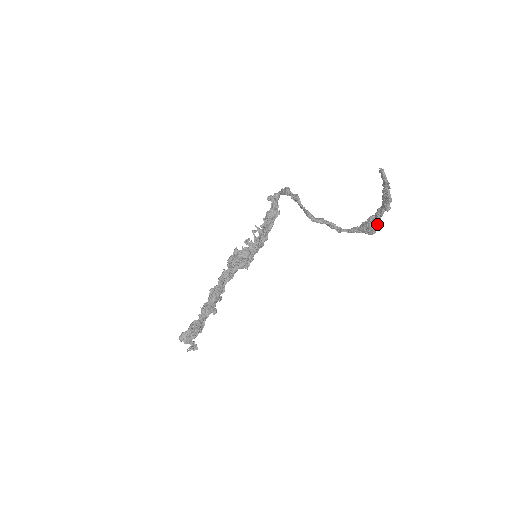
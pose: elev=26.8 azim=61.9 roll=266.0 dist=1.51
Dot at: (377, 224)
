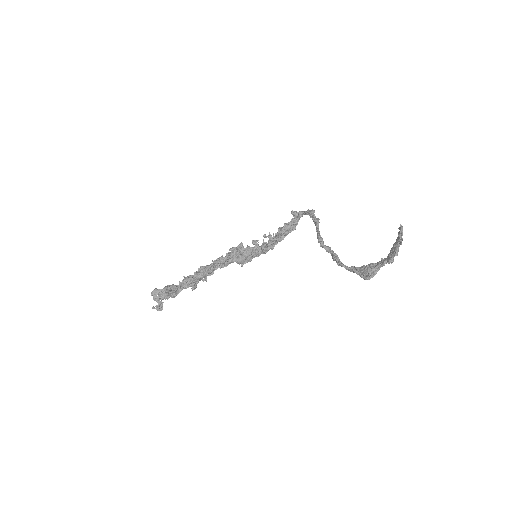
Dot at: (375, 272)
